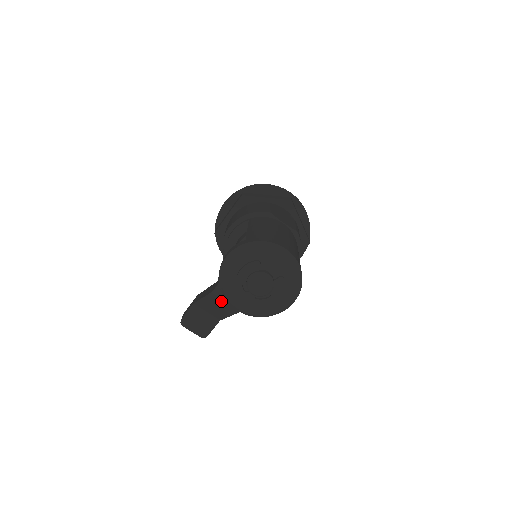
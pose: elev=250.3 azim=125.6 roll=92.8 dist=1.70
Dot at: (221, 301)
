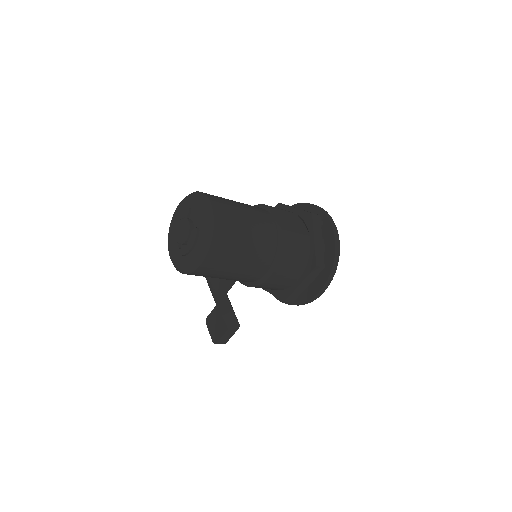
Dot at: occluded
